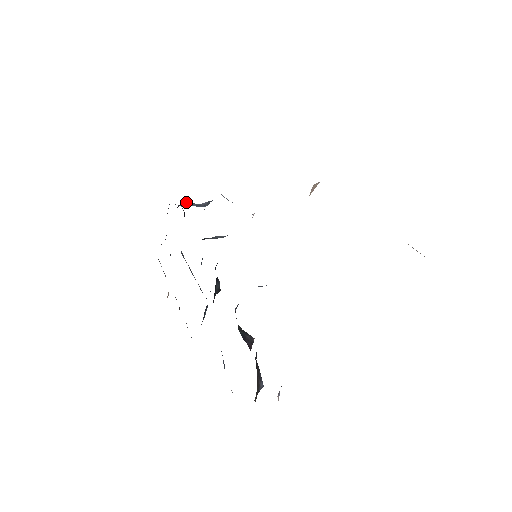
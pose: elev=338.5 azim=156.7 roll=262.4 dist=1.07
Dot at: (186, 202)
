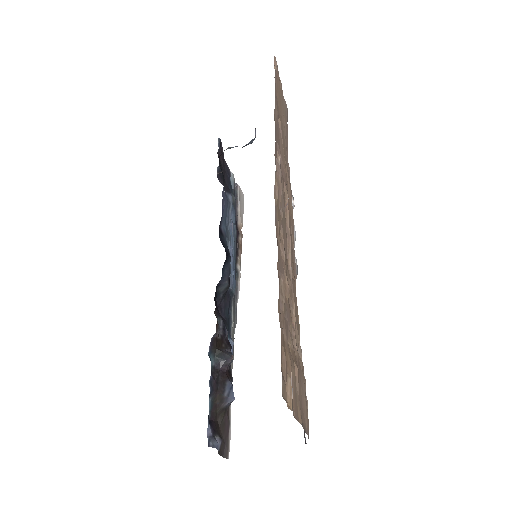
Dot at: (228, 147)
